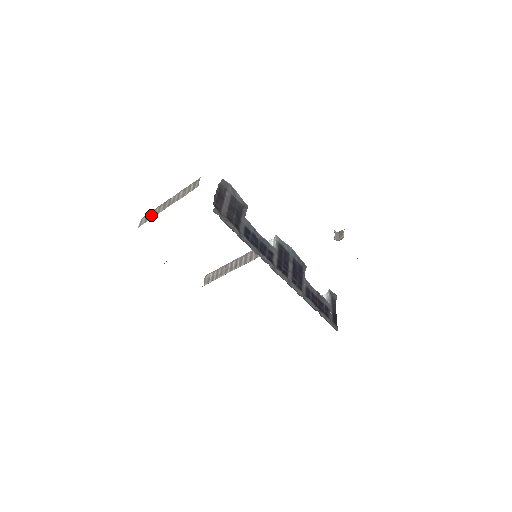
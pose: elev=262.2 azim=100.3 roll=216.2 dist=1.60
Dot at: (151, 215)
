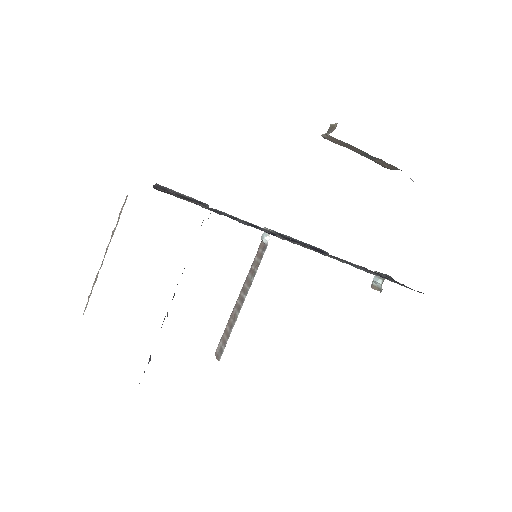
Dot at: (92, 288)
